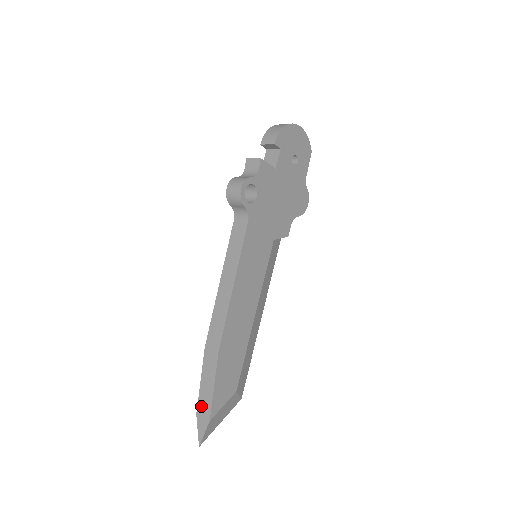
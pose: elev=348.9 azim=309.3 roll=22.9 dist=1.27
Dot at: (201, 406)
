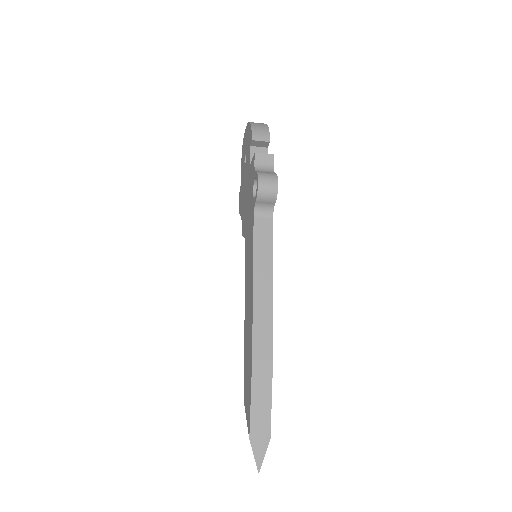
Dot at: (256, 427)
